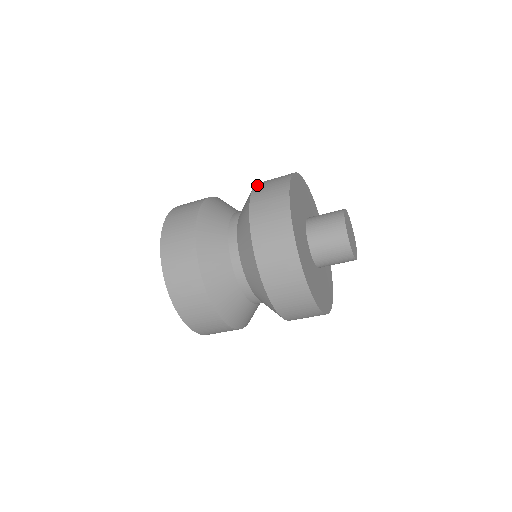
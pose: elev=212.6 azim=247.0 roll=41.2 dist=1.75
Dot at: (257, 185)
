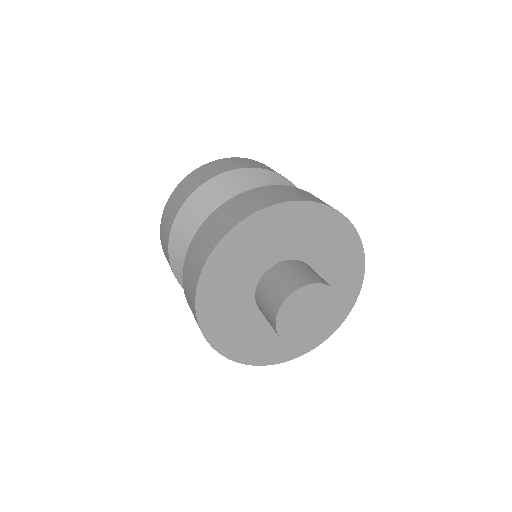
Dot at: (261, 188)
